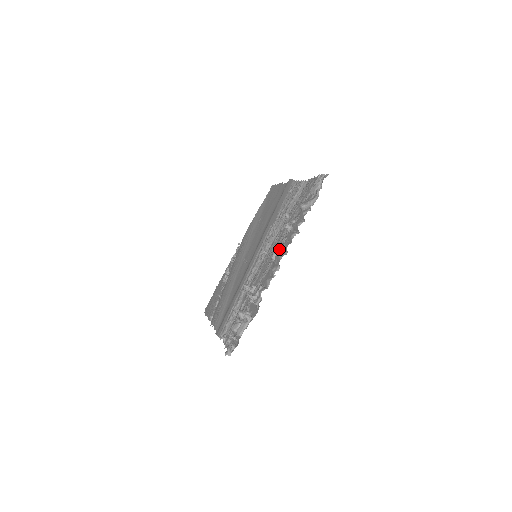
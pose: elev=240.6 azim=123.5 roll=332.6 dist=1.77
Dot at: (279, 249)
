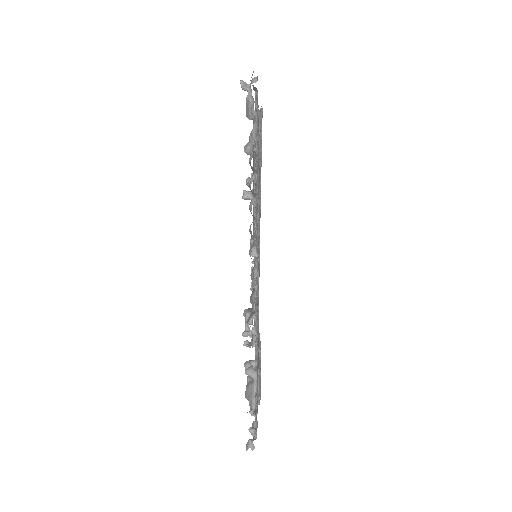
Dot at: (257, 236)
